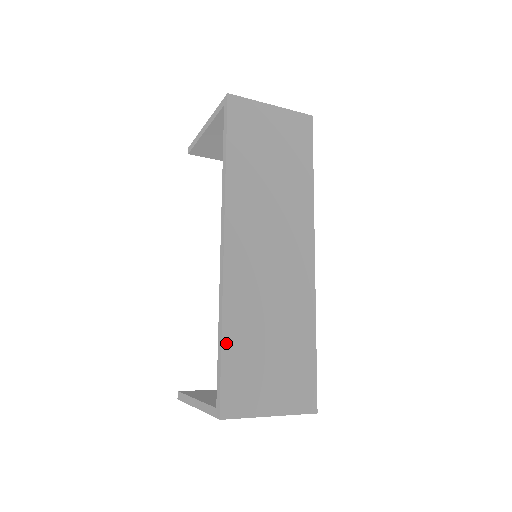
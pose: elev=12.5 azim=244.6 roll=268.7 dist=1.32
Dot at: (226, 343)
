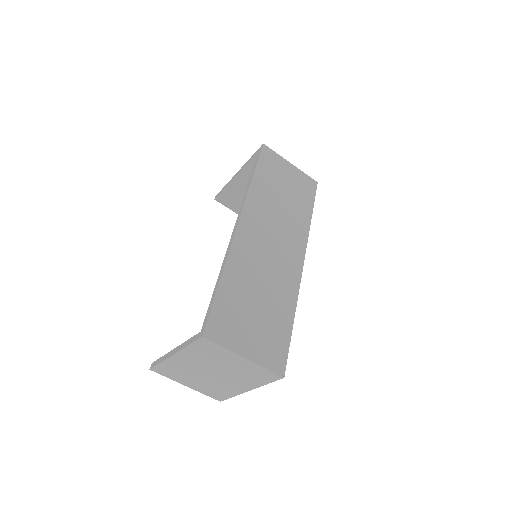
Dot at: (223, 285)
